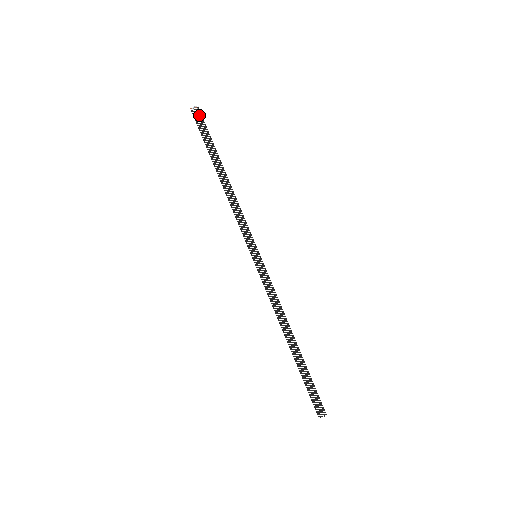
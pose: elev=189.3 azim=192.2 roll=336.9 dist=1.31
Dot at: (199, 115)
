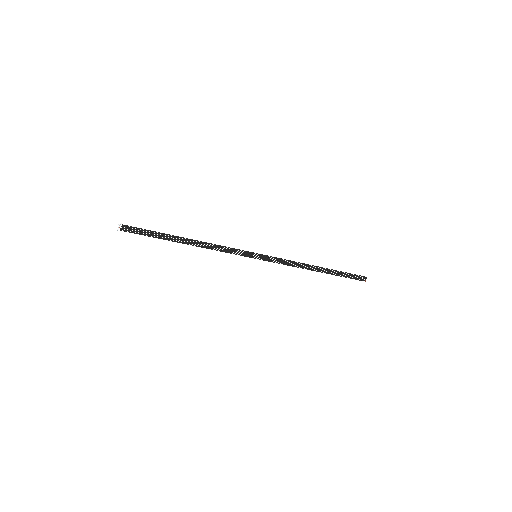
Dot at: (128, 228)
